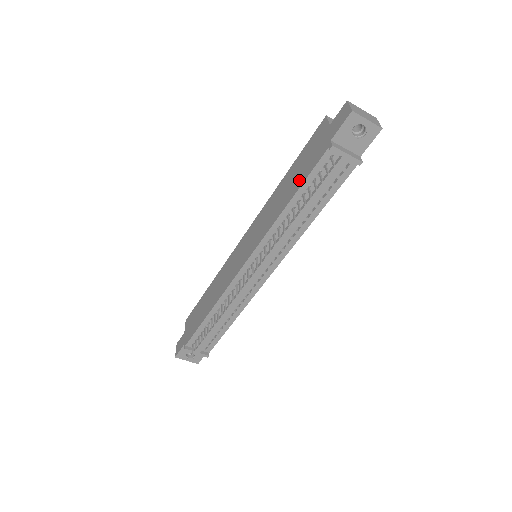
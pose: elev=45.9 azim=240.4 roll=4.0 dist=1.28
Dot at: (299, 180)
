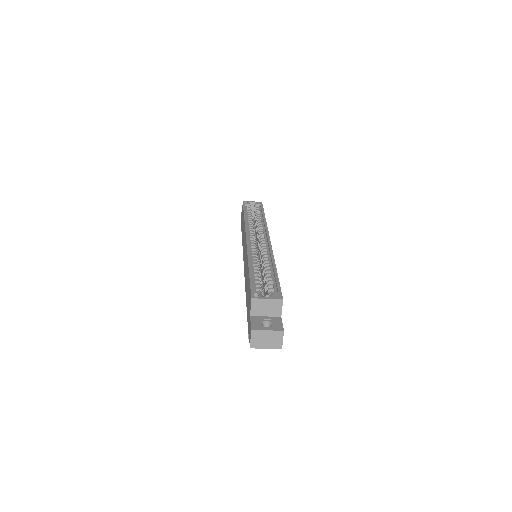
Dot at: (247, 304)
